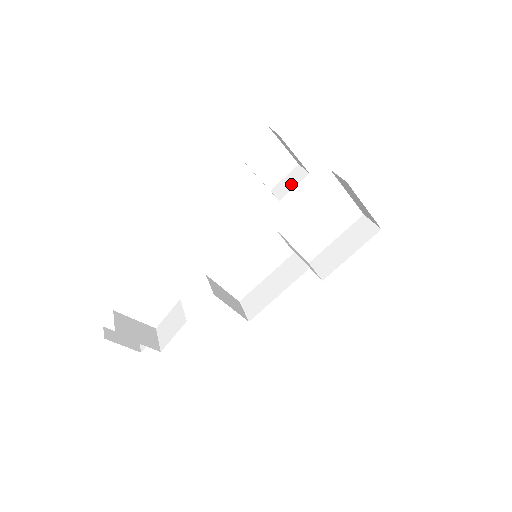
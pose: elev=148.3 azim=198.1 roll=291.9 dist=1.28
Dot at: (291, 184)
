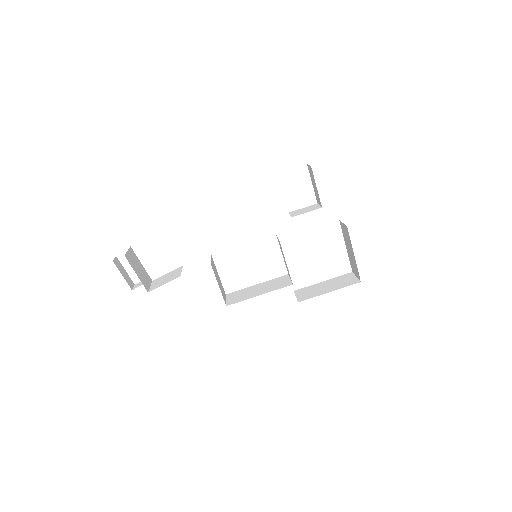
Dot at: (306, 211)
